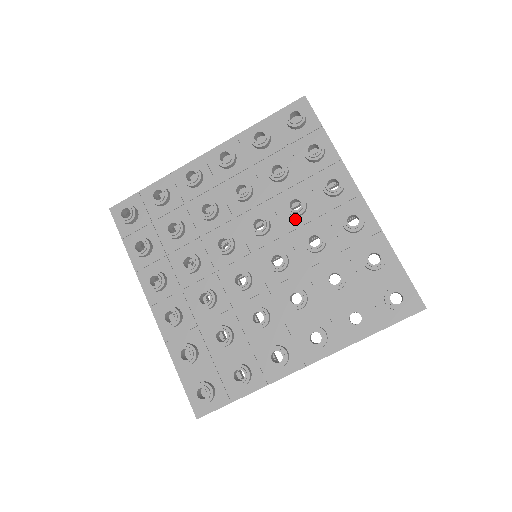
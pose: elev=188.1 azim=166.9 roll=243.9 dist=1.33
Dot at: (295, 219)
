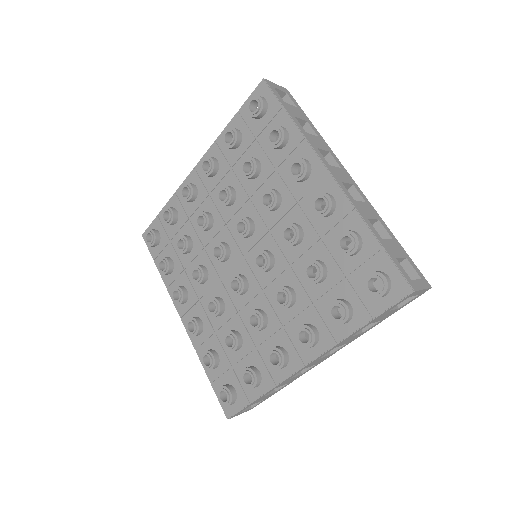
Dot at: (274, 213)
